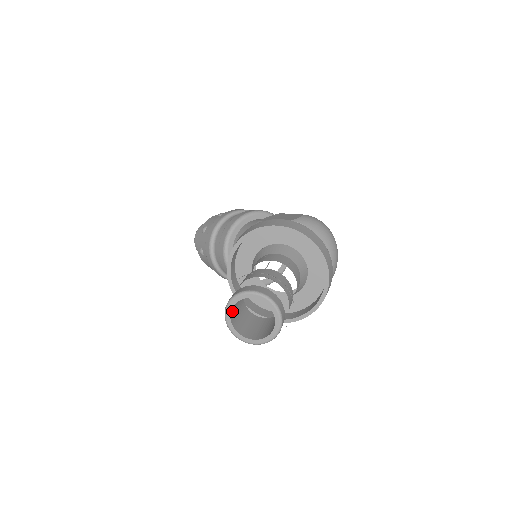
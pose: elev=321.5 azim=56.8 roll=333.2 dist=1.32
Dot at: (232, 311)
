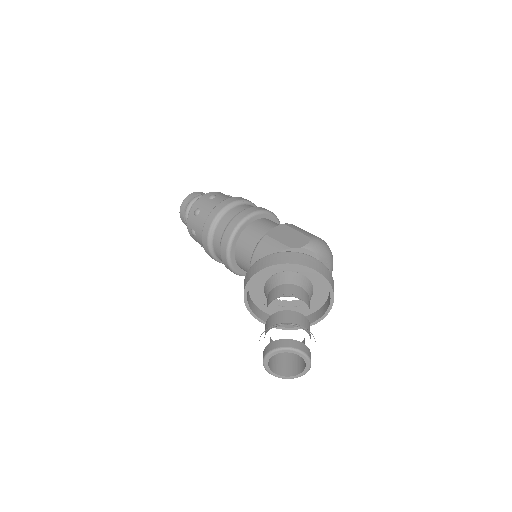
Dot at: occluded
